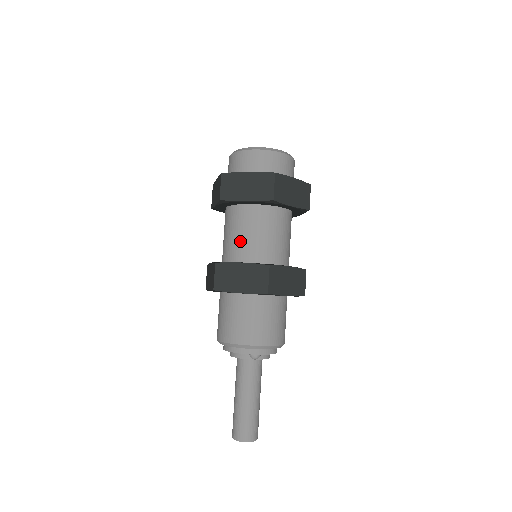
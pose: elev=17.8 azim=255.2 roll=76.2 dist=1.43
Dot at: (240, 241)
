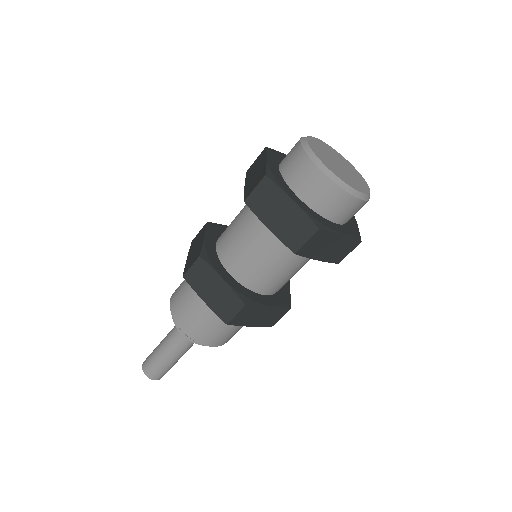
Dot at: (274, 277)
